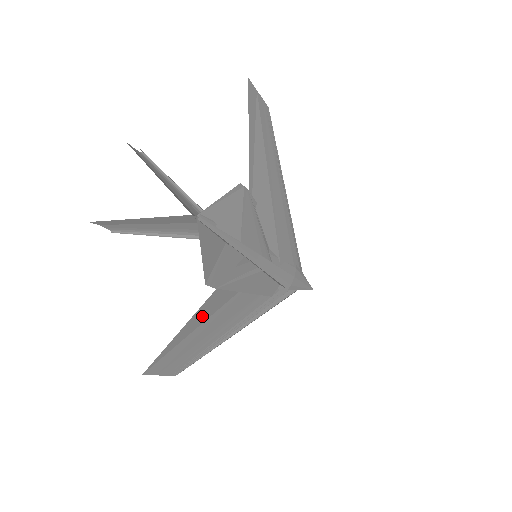
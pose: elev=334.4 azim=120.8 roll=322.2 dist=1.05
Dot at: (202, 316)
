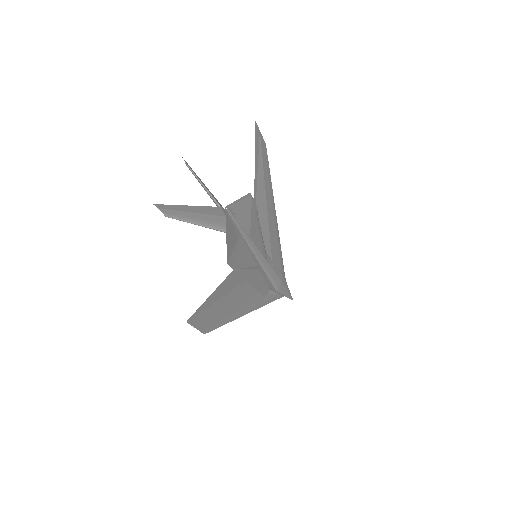
Dot at: (222, 291)
